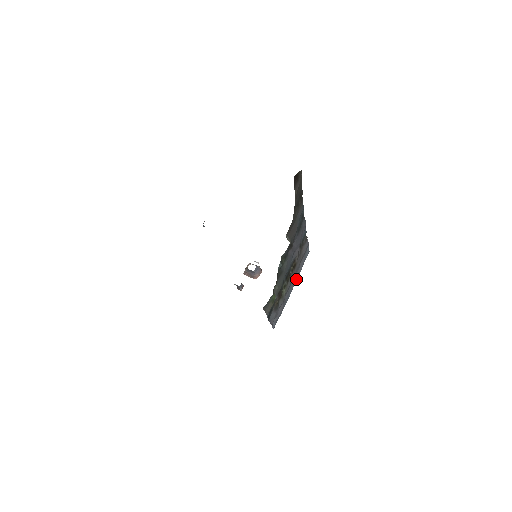
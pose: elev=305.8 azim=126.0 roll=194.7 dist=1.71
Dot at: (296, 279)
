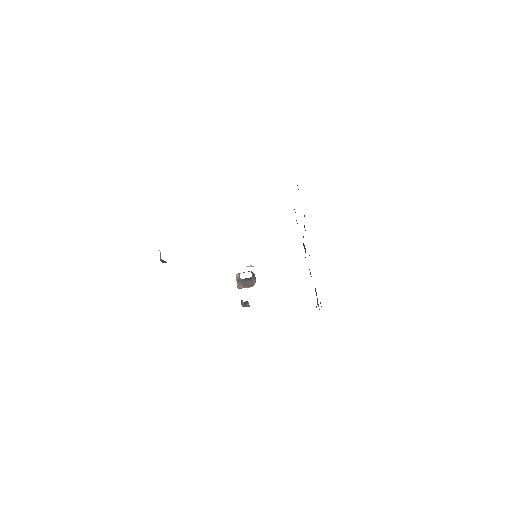
Dot at: occluded
